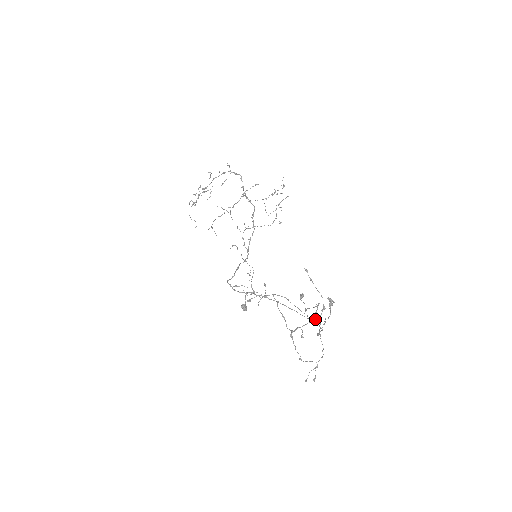
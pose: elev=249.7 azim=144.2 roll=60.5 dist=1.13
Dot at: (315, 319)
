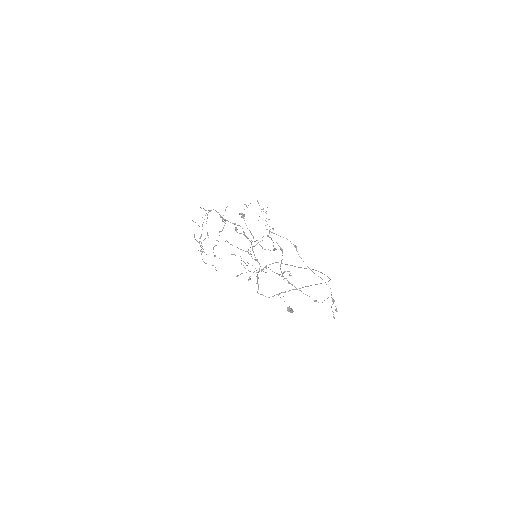
Dot at: occluded
